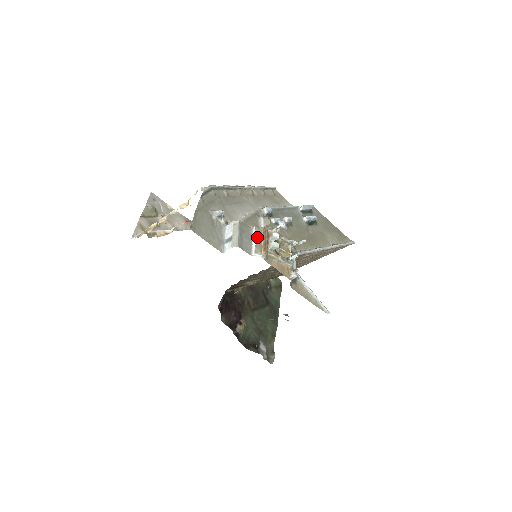
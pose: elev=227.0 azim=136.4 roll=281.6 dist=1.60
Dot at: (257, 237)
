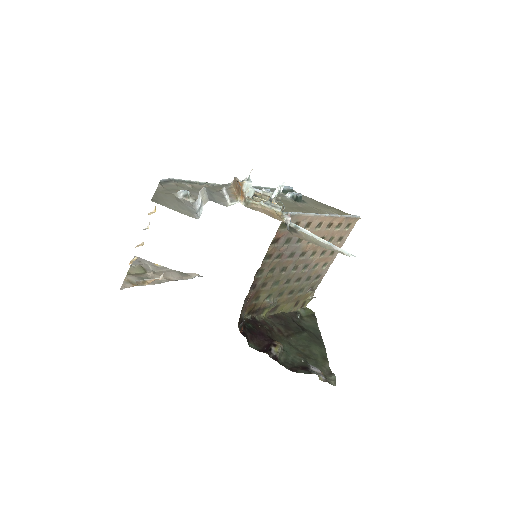
Dot at: (229, 191)
